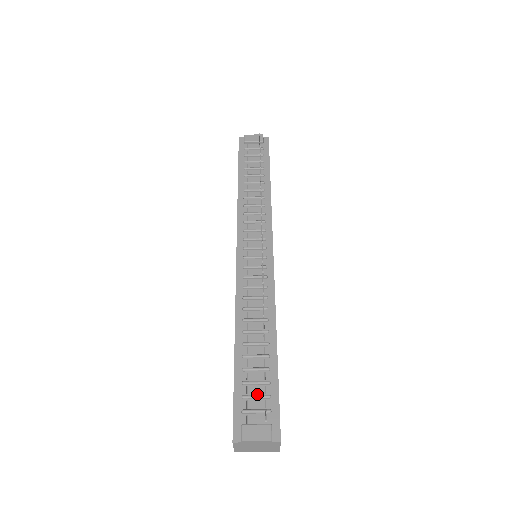
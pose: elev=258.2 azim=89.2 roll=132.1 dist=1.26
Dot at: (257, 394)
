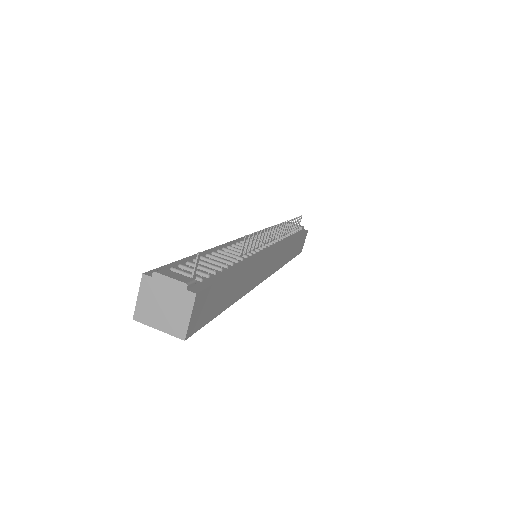
Dot at: (196, 272)
